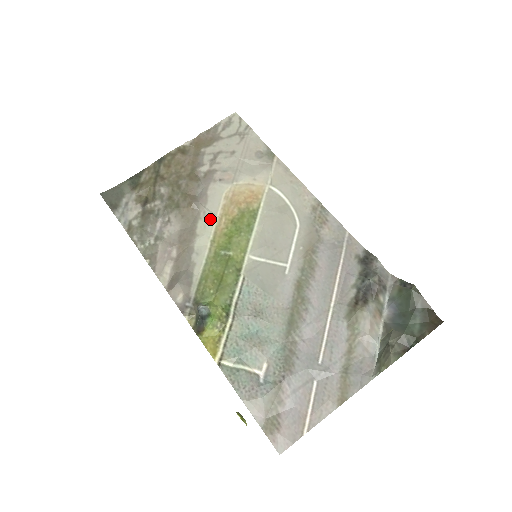
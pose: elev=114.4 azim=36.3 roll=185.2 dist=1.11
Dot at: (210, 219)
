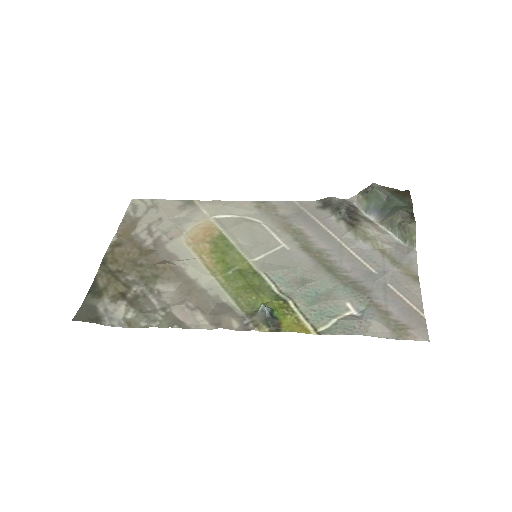
Dot at: (193, 263)
